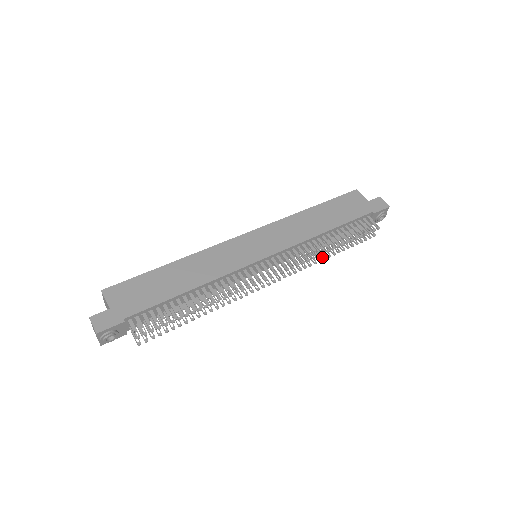
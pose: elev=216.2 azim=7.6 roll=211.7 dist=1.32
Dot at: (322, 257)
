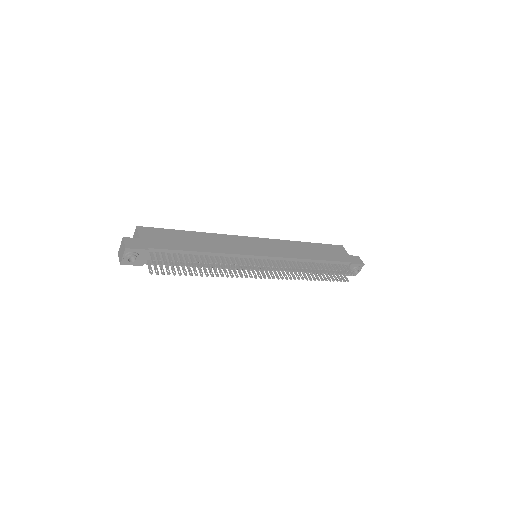
Dot at: (305, 278)
